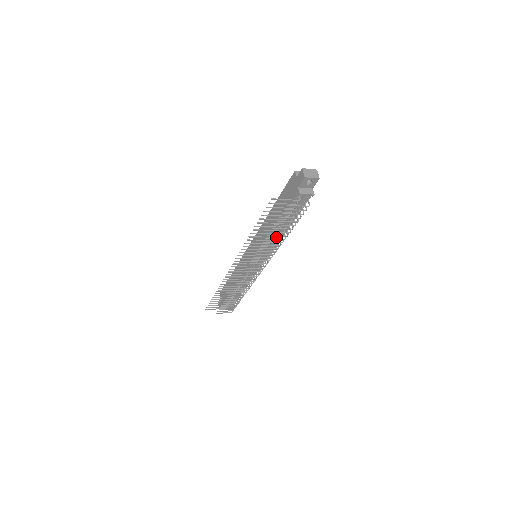
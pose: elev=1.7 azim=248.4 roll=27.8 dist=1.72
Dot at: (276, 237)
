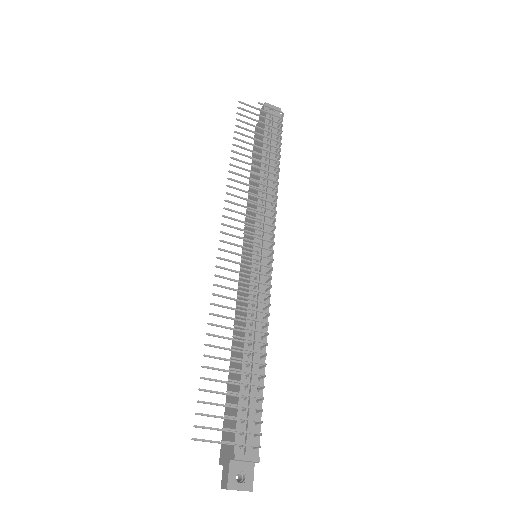
Dot at: (268, 184)
